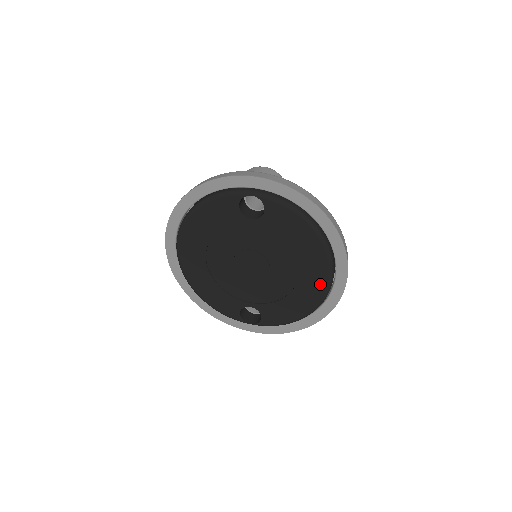
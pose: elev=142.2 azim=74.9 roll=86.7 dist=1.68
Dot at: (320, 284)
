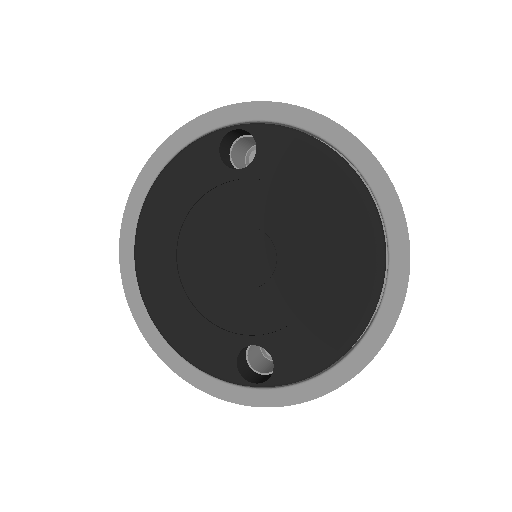
Dot at: (364, 263)
